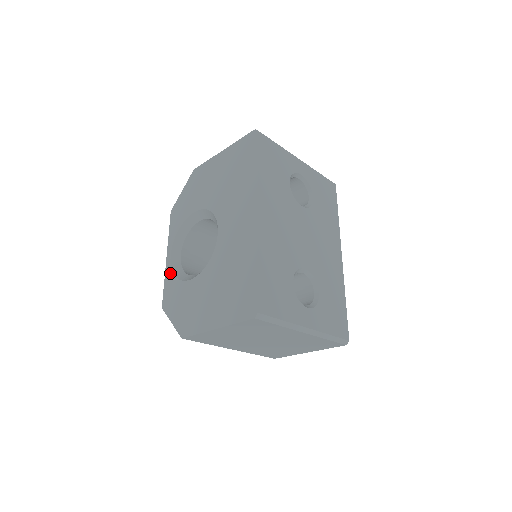
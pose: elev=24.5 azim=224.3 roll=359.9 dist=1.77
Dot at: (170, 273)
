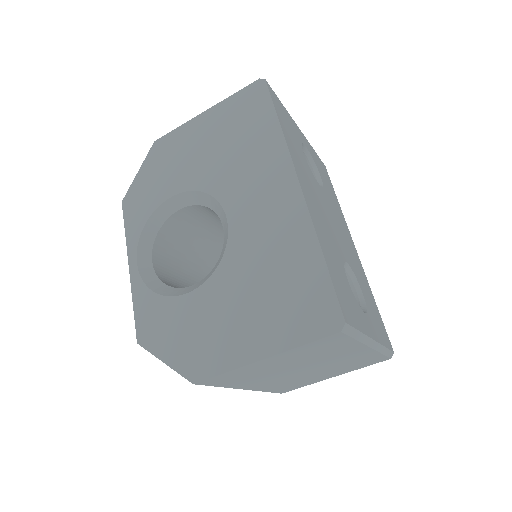
Dot at: (142, 289)
